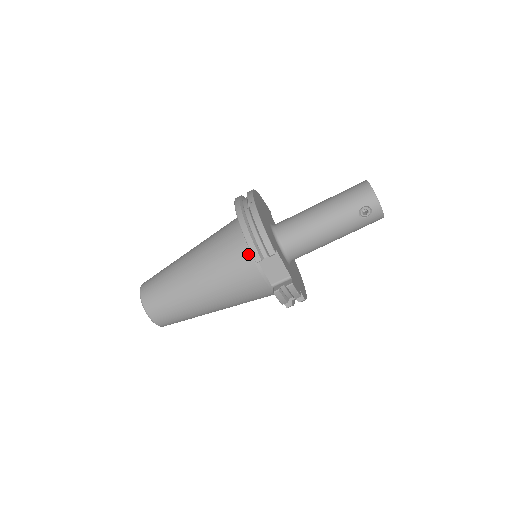
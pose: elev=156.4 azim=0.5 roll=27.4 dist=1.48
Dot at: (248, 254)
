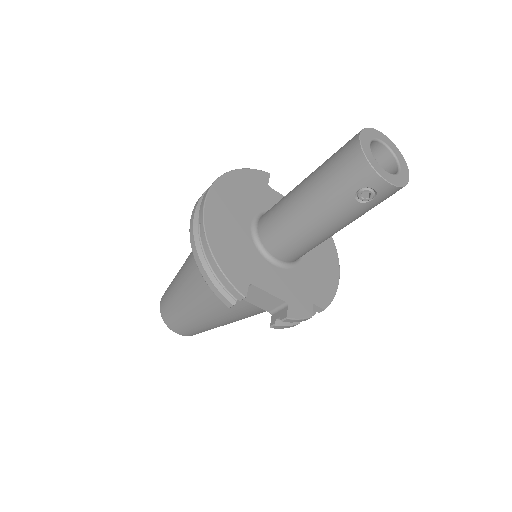
Dot at: occluded
